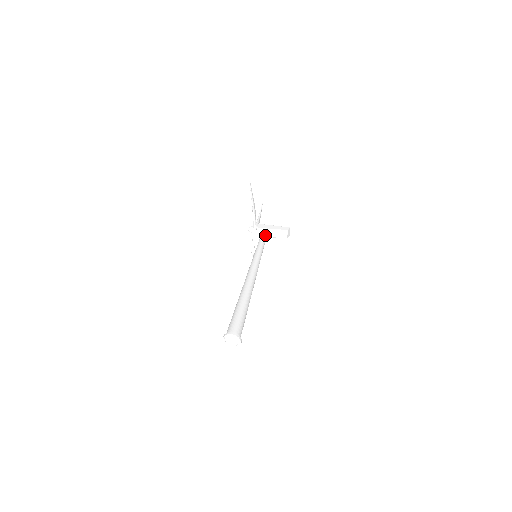
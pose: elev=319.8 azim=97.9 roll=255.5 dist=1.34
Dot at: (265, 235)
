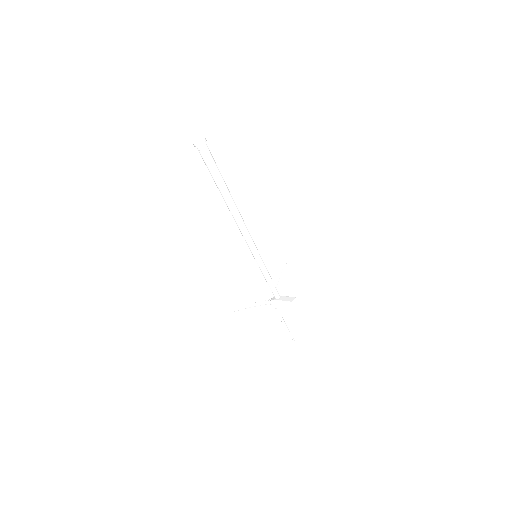
Dot at: occluded
